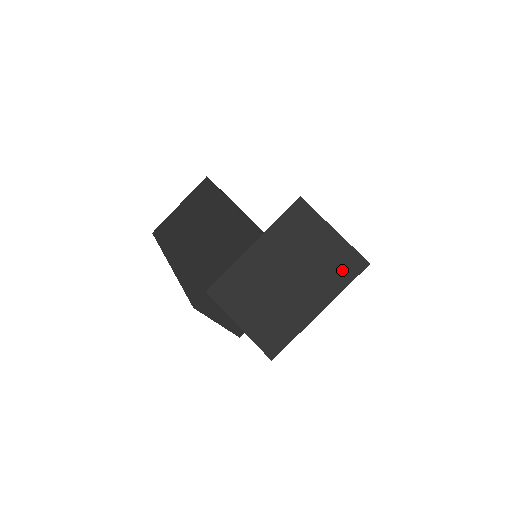
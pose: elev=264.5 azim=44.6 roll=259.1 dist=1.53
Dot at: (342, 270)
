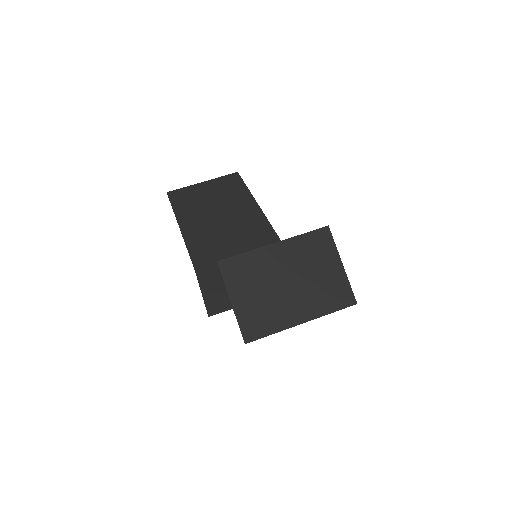
Dot at: (334, 298)
